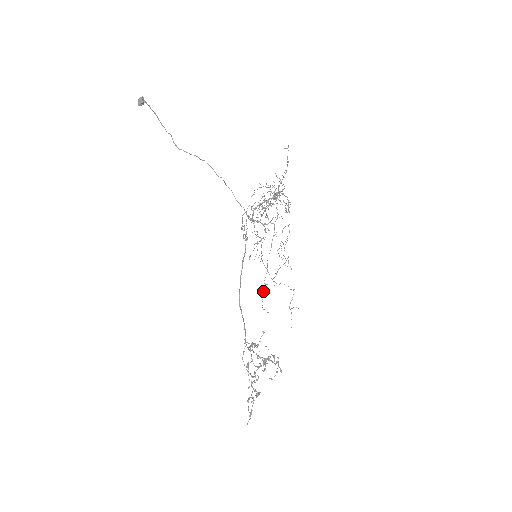
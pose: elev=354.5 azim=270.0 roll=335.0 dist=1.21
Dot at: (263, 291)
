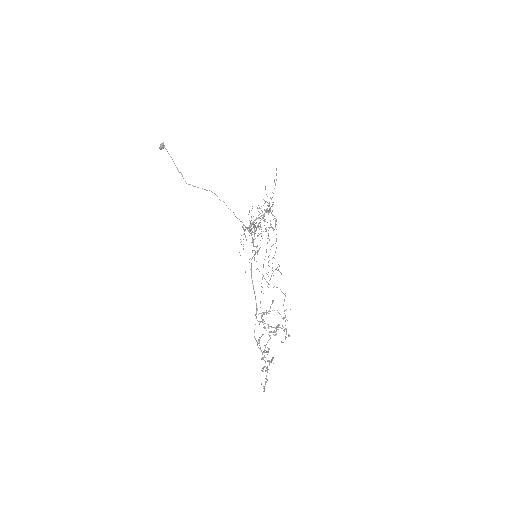
Dot at: occluded
